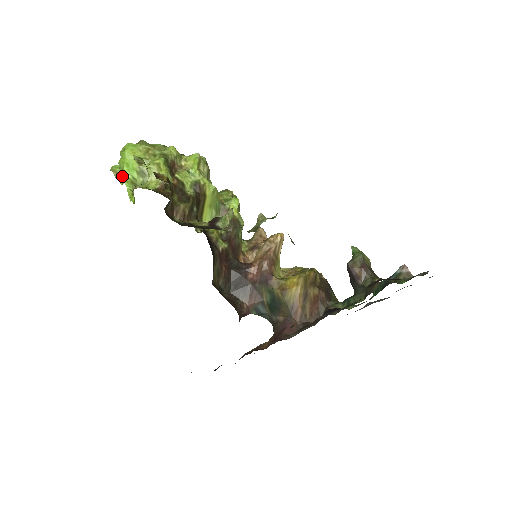
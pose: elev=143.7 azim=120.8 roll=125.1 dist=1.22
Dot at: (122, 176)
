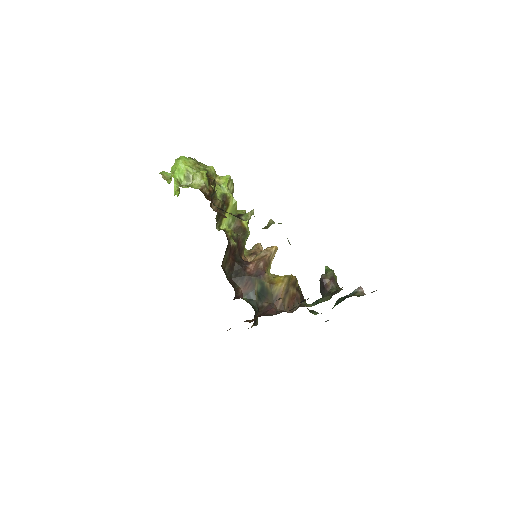
Dot at: (173, 176)
